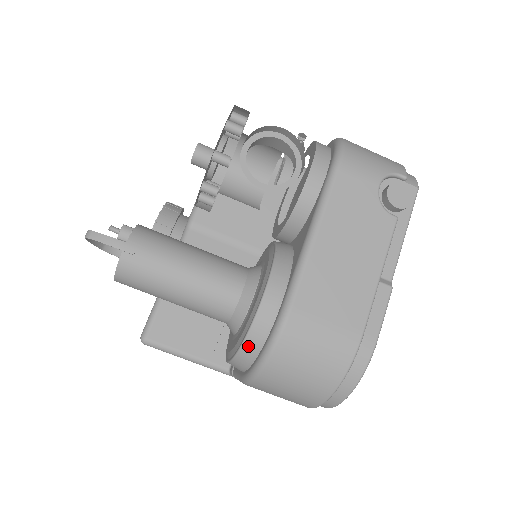
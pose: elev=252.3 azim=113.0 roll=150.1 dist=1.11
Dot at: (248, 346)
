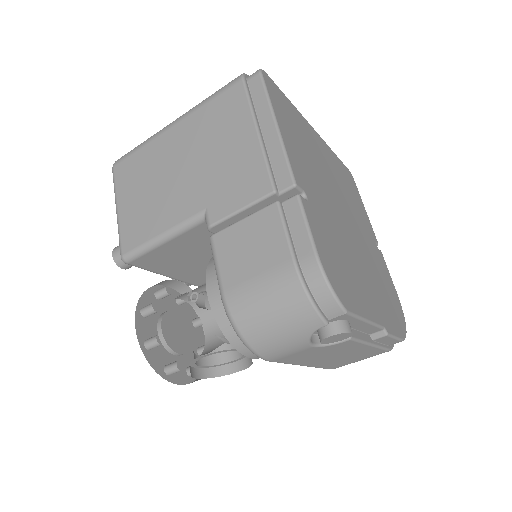
Dot at: occluded
